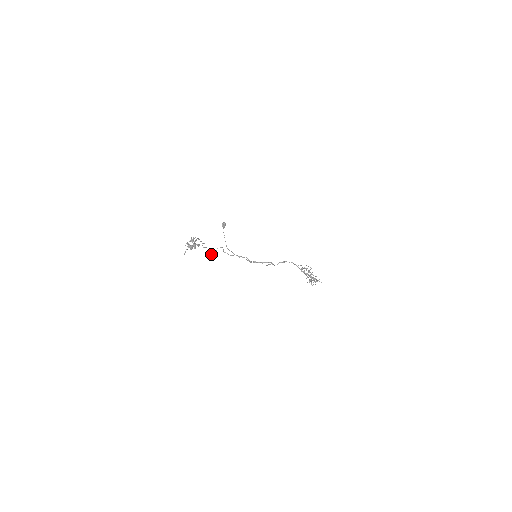
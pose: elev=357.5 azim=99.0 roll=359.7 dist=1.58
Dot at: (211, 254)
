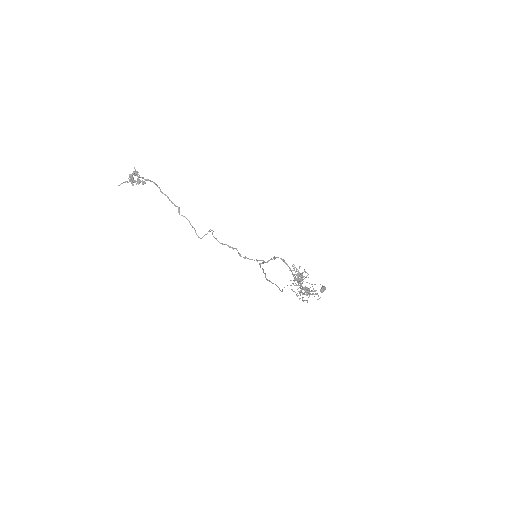
Dot at: occluded
